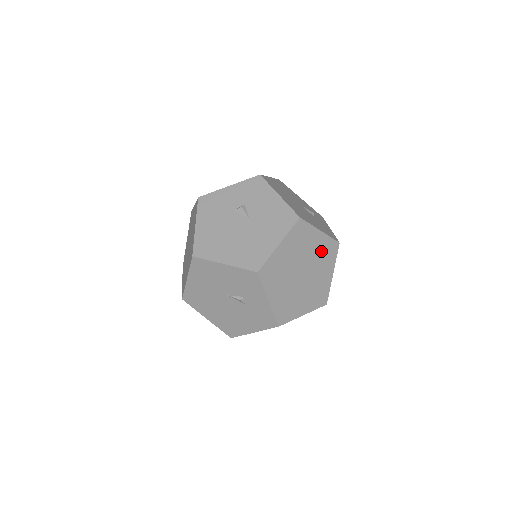
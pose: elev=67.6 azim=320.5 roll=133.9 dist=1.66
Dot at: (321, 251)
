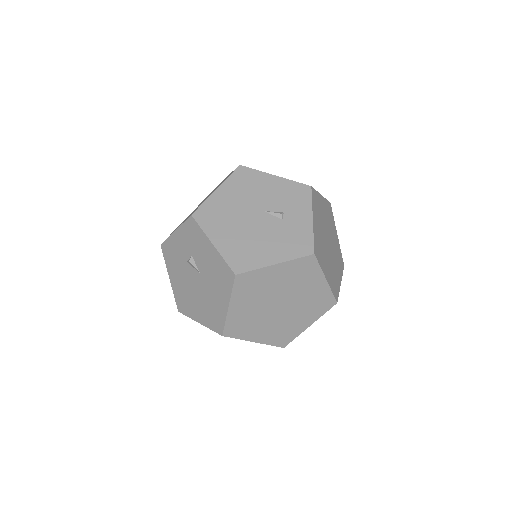
Dot at: (291, 276)
